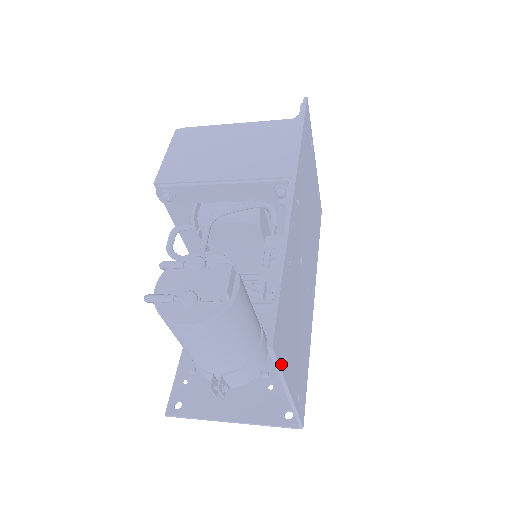
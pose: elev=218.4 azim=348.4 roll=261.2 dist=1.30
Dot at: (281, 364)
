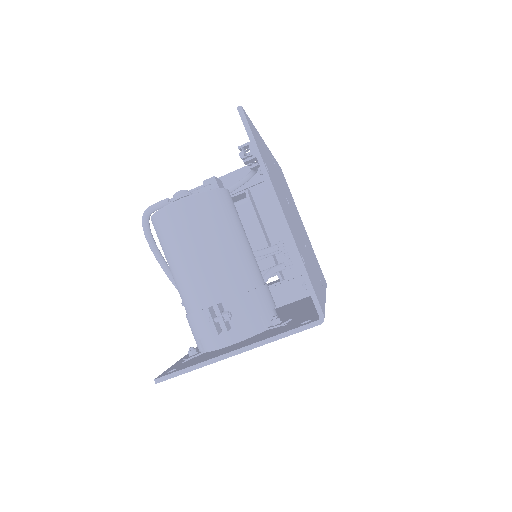
Dot at: (258, 149)
